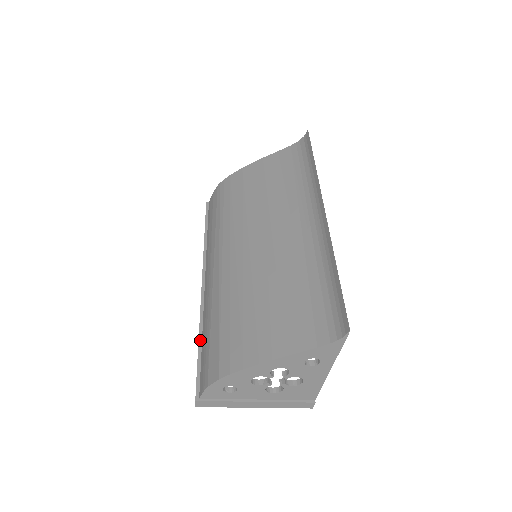
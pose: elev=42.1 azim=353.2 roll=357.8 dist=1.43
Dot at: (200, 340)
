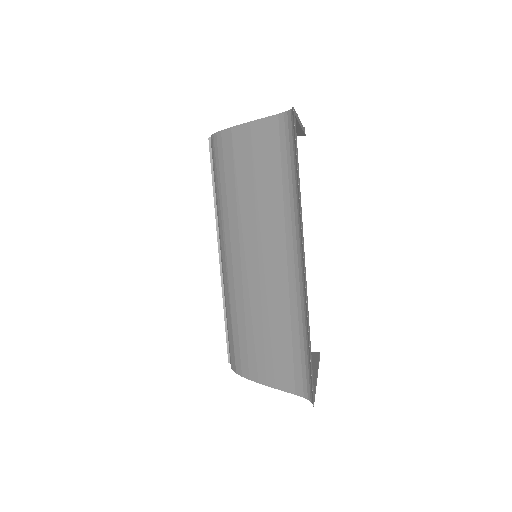
Dot at: (225, 313)
